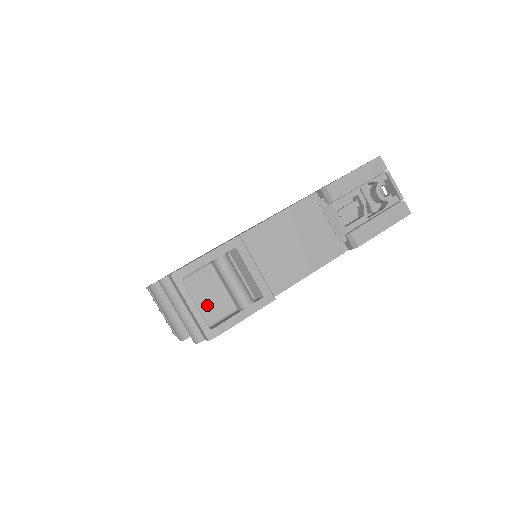
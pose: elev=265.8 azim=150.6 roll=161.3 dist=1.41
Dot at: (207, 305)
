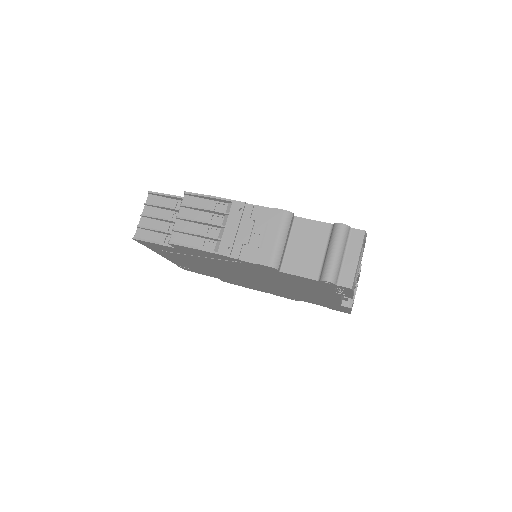
Dot at: occluded
